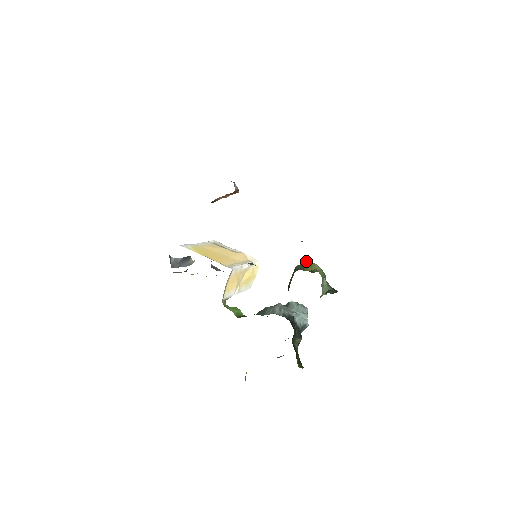
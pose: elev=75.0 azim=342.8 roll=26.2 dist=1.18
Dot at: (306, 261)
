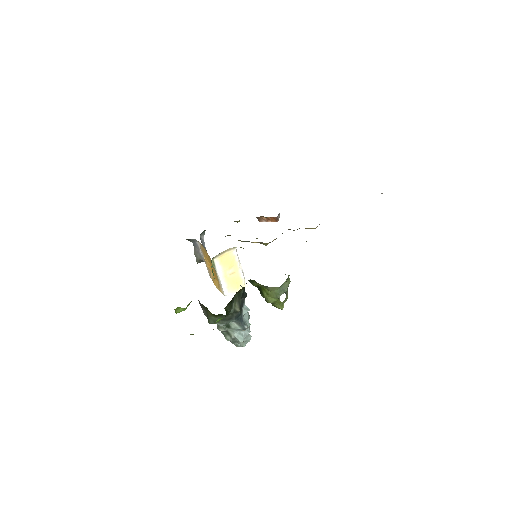
Dot at: occluded
